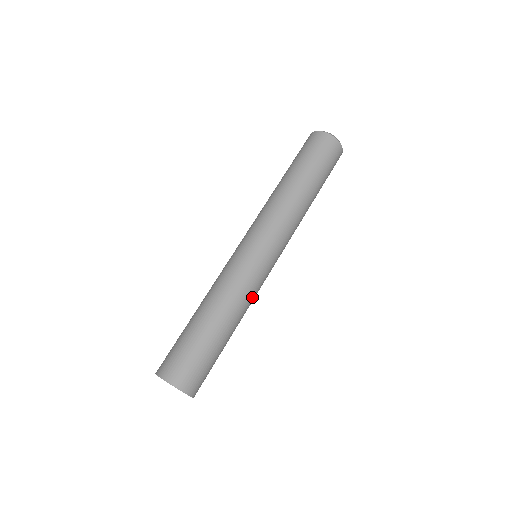
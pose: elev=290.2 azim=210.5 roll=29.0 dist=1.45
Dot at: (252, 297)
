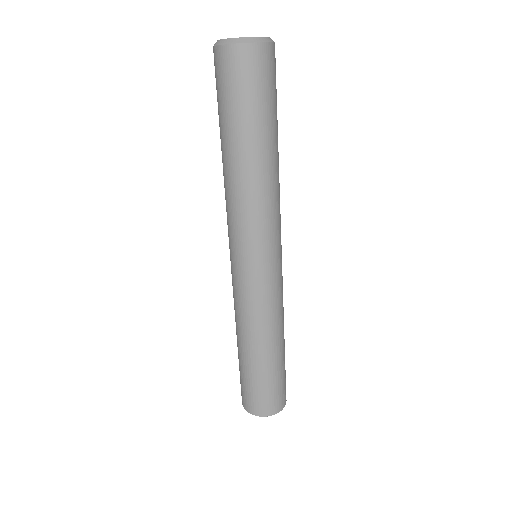
Dot at: occluded
